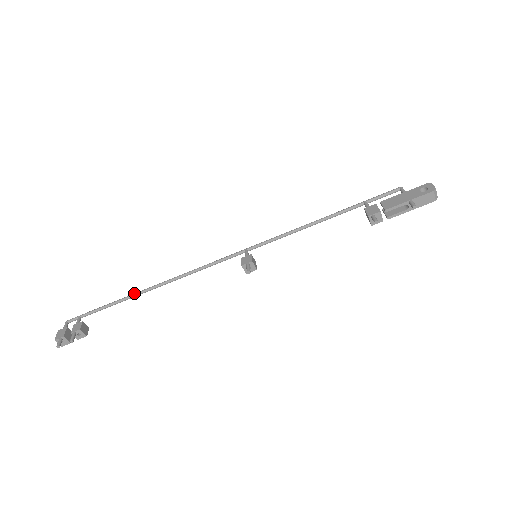
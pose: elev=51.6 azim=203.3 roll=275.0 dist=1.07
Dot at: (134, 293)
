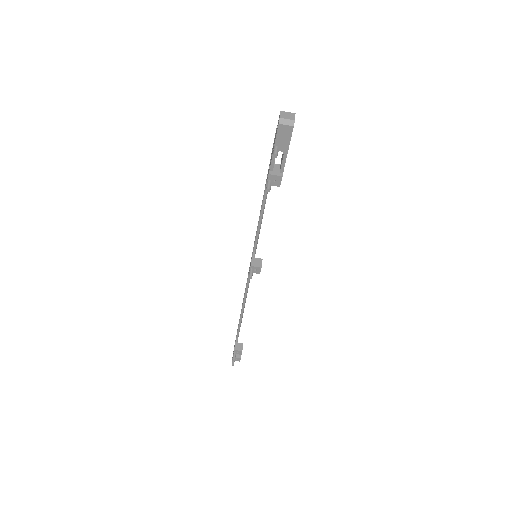
Dot at: occluded
